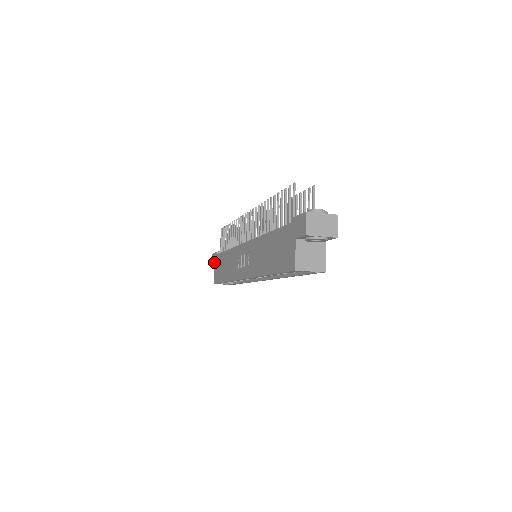
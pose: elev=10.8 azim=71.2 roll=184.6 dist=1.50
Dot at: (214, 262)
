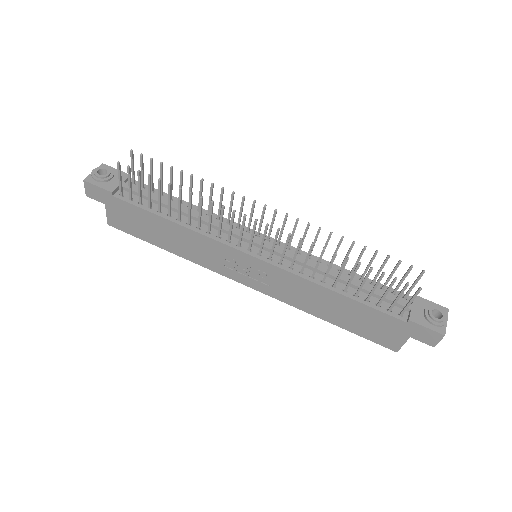
Dot at: (102, 200)
